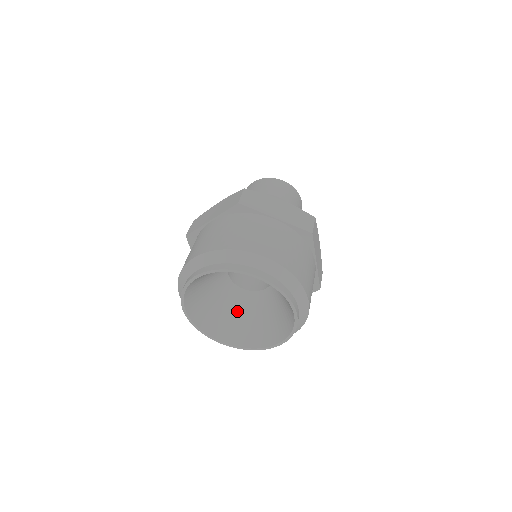
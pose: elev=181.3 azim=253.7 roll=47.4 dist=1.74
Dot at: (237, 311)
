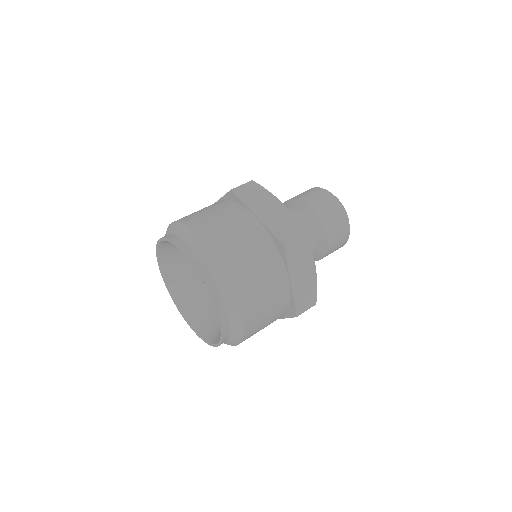
Dot at: occluded
